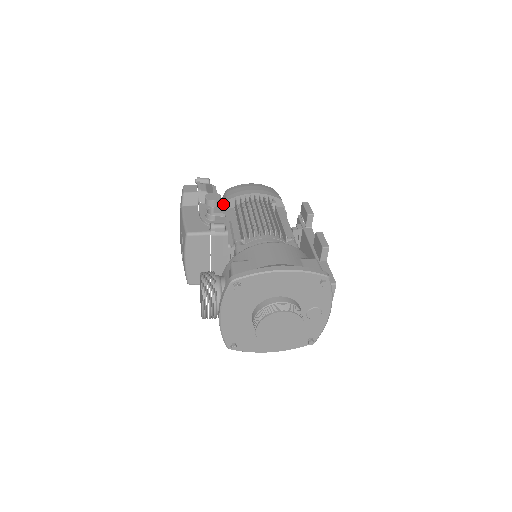
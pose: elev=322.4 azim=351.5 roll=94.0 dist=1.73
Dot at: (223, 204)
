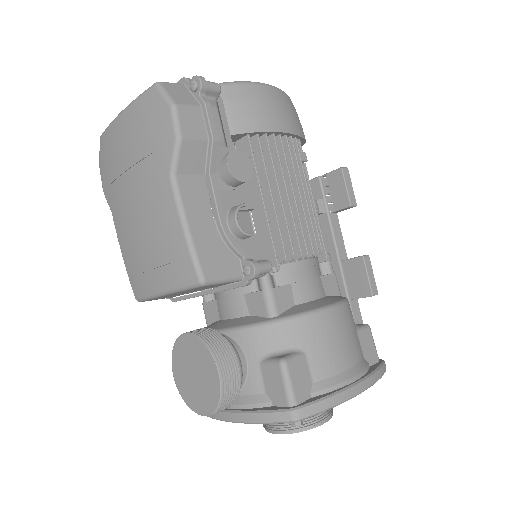
Dot at: occluded
